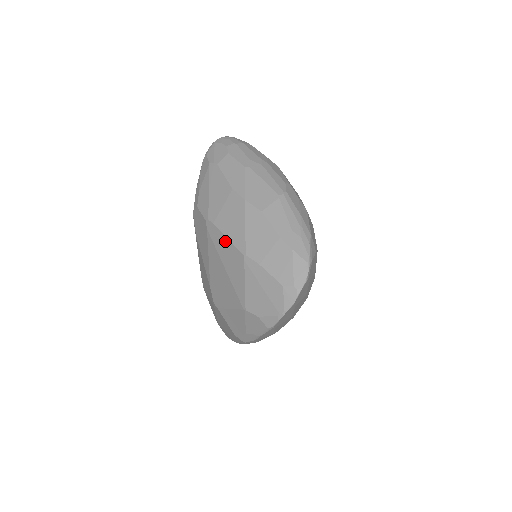
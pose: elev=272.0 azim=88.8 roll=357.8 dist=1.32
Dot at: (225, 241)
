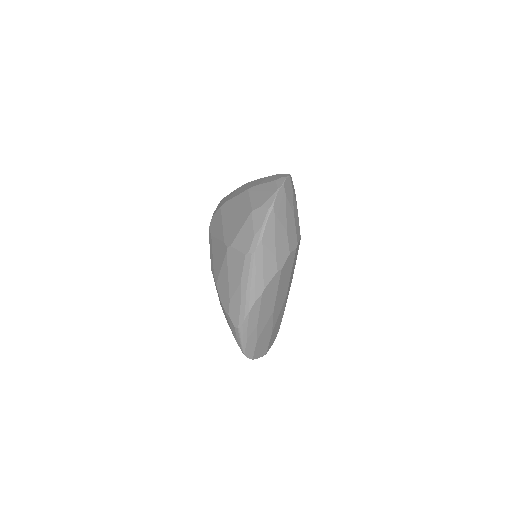
Dot at: (234, 199)
